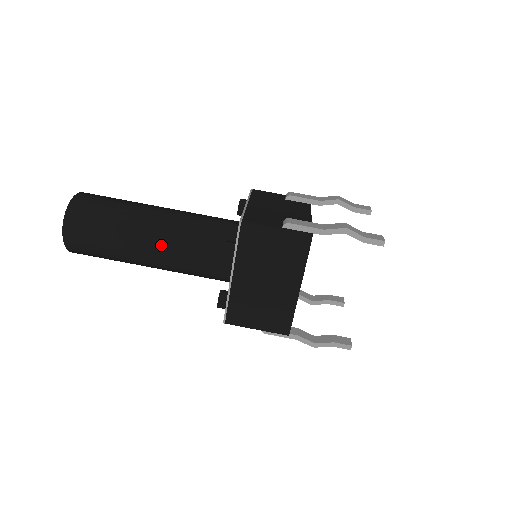
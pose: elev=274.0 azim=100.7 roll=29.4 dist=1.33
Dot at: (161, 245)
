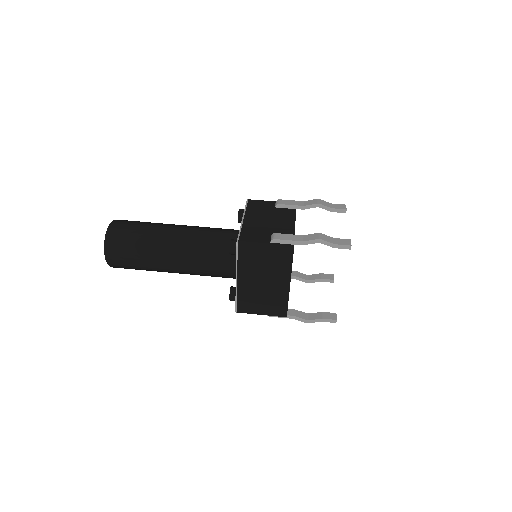
Dot at: (180, 259)
